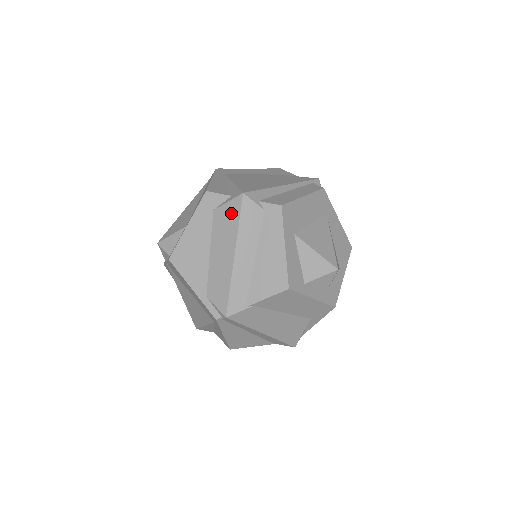
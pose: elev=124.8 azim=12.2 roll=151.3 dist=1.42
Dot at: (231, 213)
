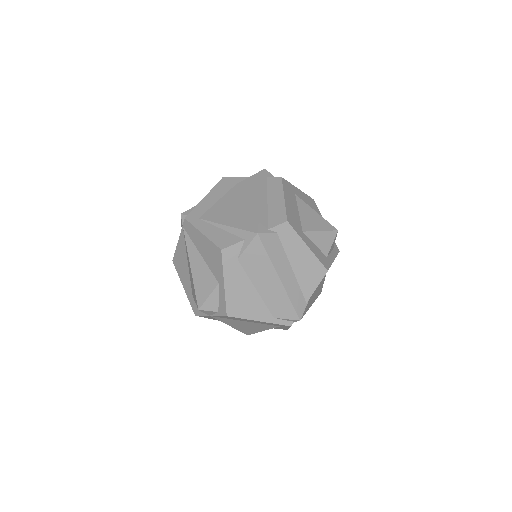
Dot at: (256, 253)
